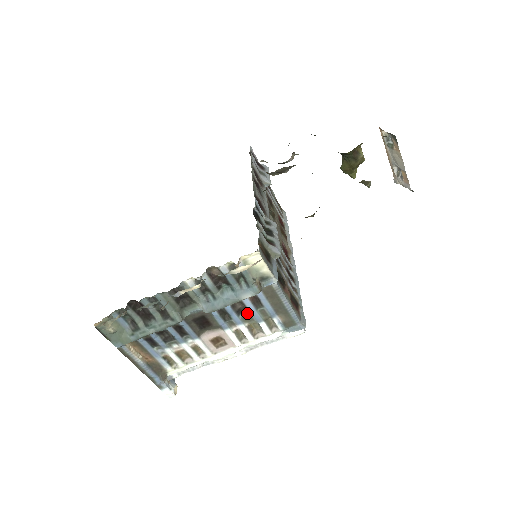
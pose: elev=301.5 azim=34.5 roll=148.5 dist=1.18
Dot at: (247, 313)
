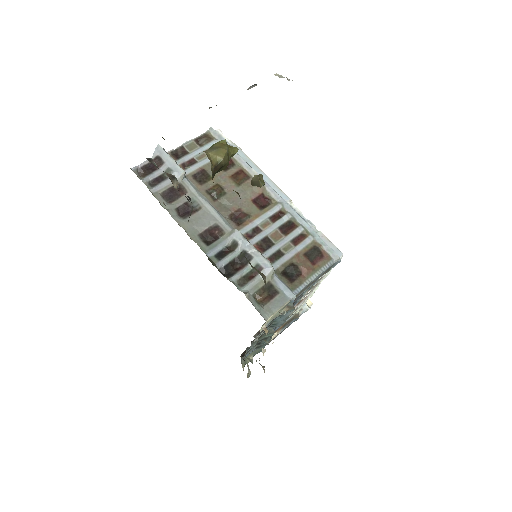
Dot at: occluded
